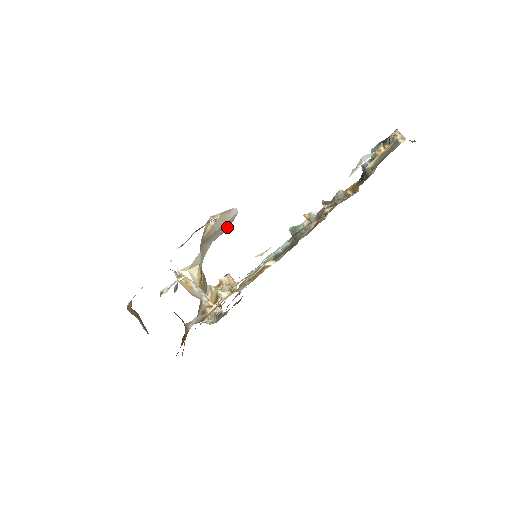
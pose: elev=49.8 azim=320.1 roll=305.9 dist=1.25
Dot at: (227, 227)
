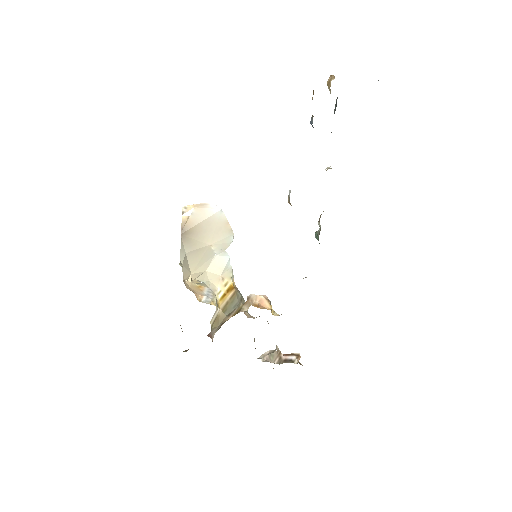
Dot at: (227, 230)
